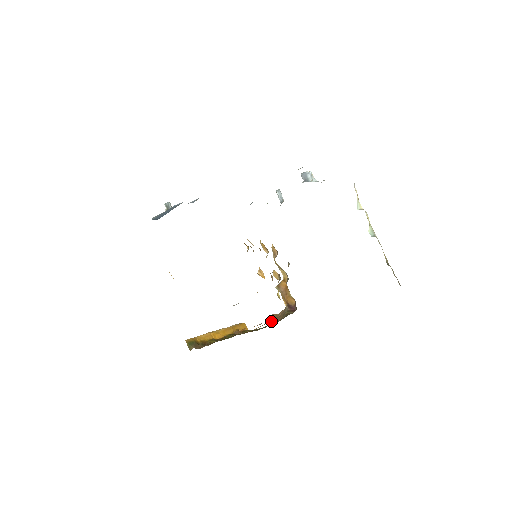
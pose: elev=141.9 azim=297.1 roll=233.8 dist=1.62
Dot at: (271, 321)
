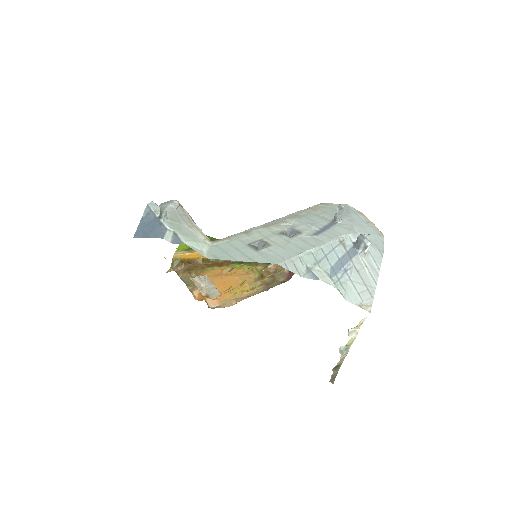
Dot at: (267, 266)
